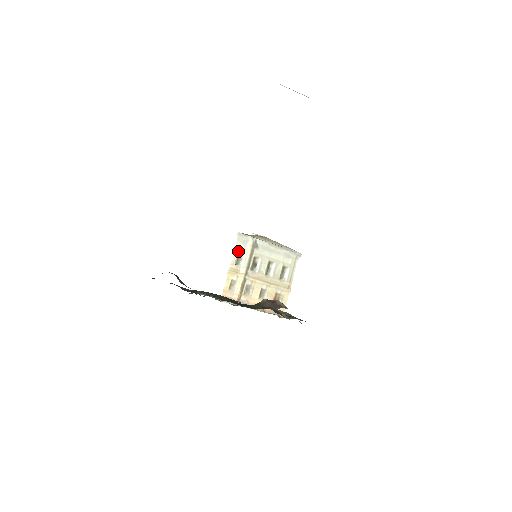
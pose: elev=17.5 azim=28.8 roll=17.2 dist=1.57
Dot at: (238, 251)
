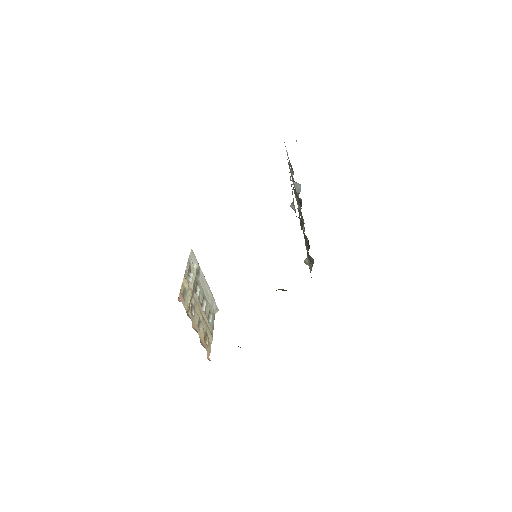
Dot at: (189, 265)
